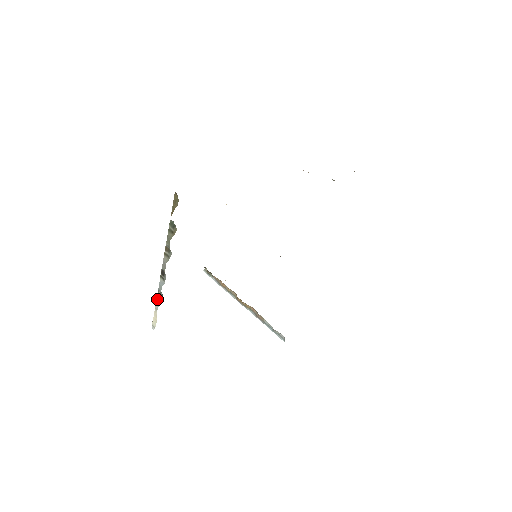
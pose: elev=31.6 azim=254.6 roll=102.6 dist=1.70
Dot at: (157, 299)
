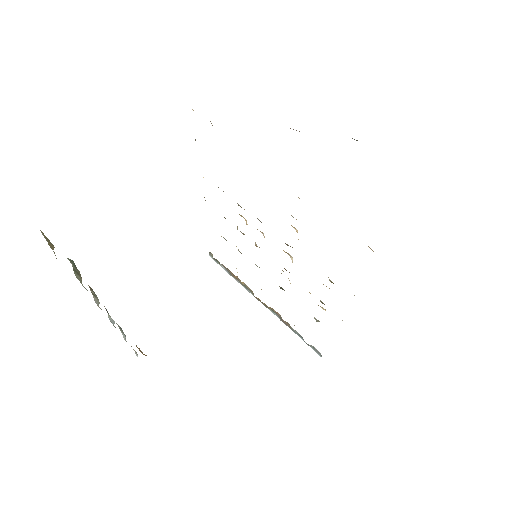
Dot at: (121, 332)
